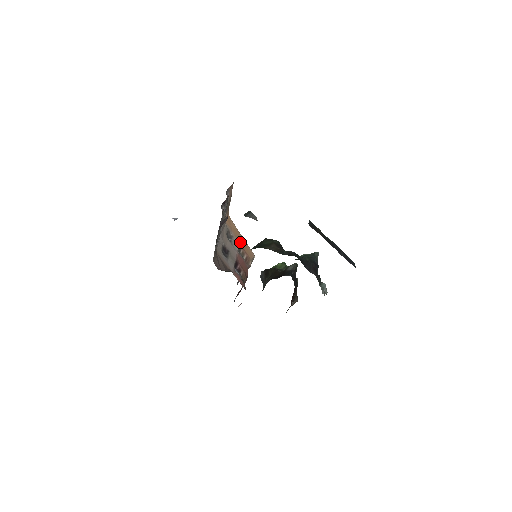
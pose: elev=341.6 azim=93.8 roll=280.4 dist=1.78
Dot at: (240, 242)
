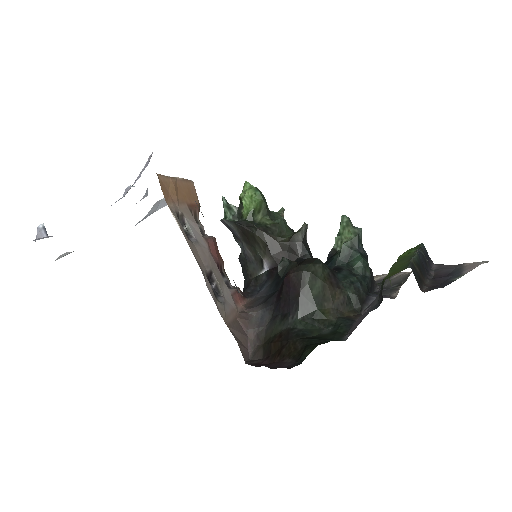
Dot at: (184, 200)
